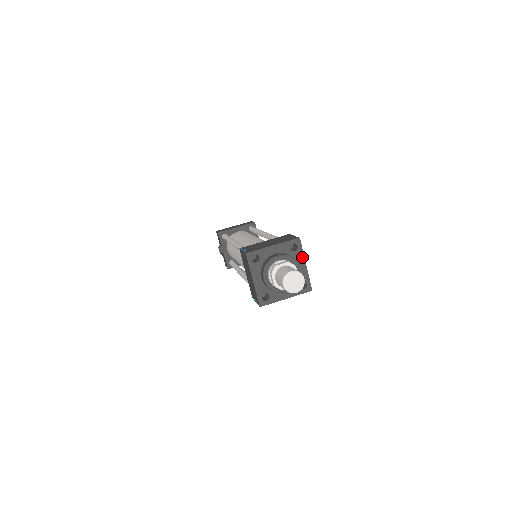
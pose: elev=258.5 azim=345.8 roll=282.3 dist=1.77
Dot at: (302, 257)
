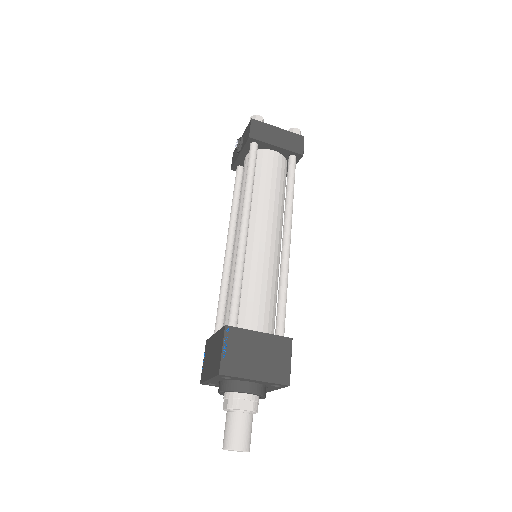
Dot at: (277, 388)
